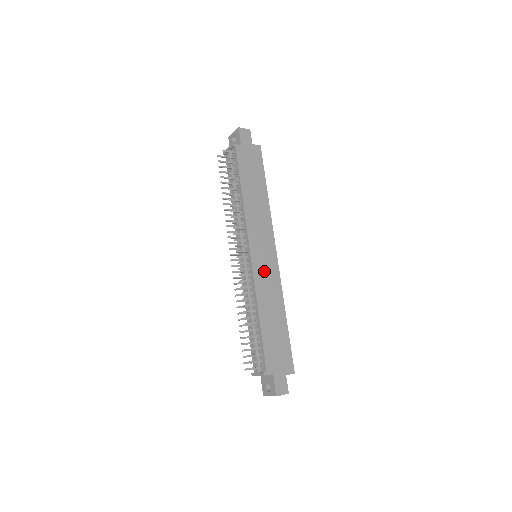
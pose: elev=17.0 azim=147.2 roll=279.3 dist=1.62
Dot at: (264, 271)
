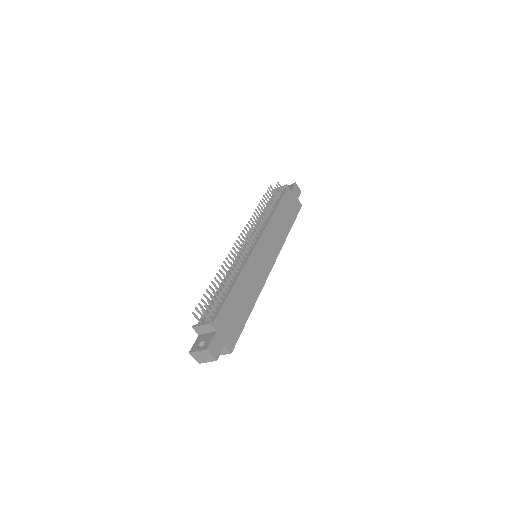
Dot at: (258, 264)
